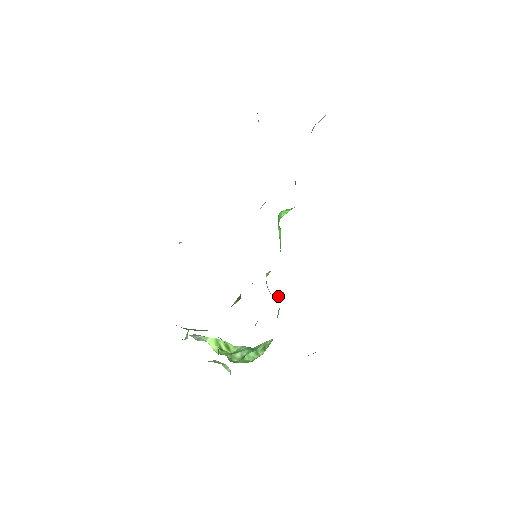
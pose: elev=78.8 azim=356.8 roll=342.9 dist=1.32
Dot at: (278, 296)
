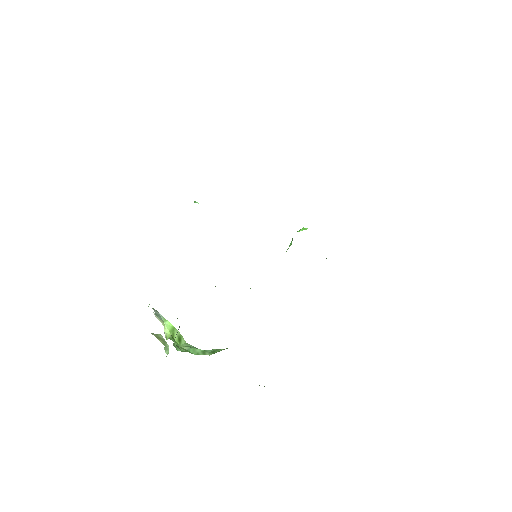
Dot at: occluded
